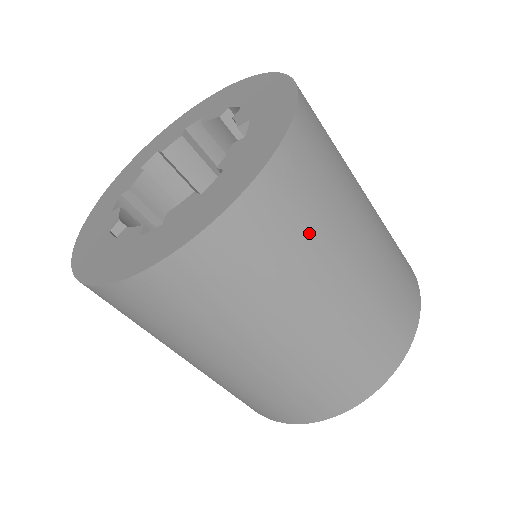
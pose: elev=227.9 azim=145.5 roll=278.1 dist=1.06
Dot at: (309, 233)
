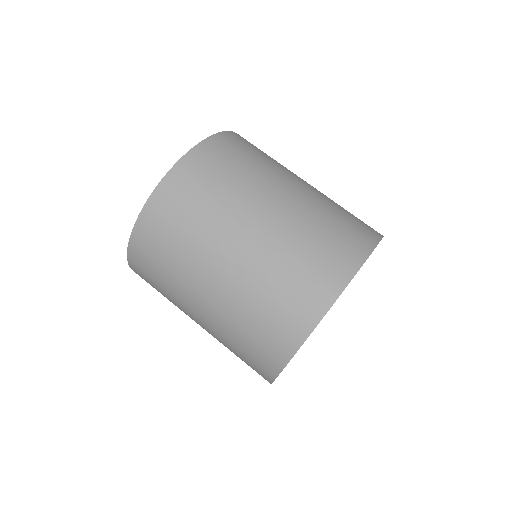
Dot at: (252, 162)
